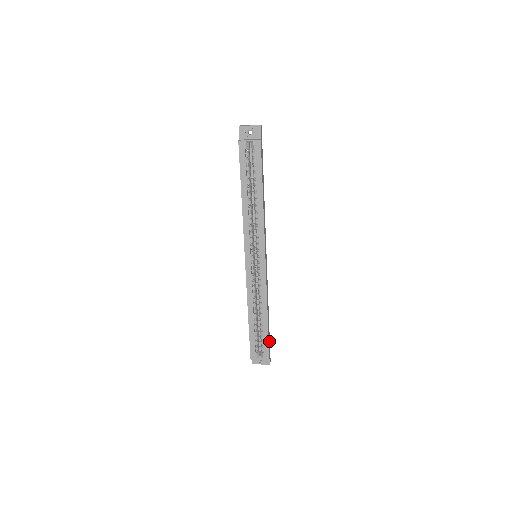
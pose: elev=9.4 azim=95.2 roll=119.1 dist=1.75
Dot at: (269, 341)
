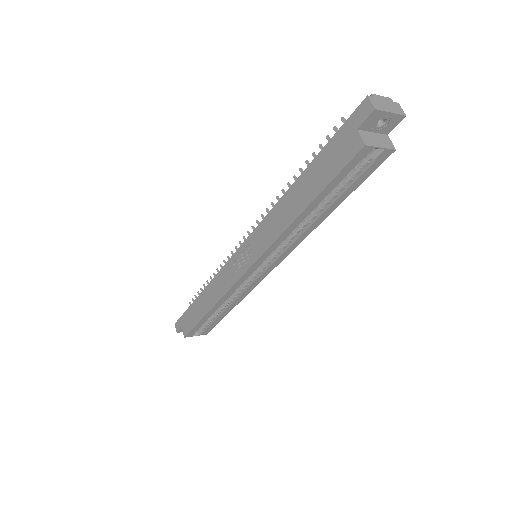
Dot at: occluded
